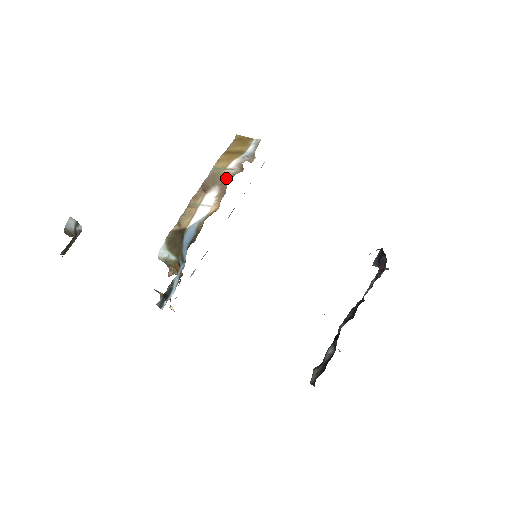
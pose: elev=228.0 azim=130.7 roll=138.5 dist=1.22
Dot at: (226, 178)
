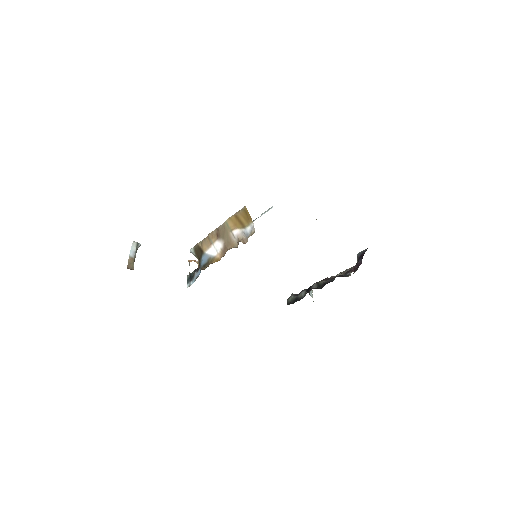
Dot at: (229, 241)
